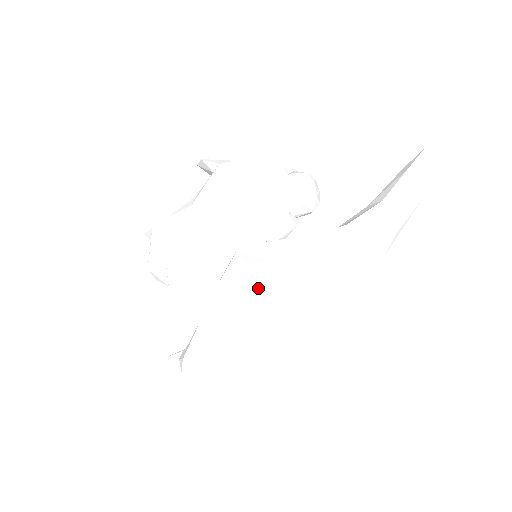
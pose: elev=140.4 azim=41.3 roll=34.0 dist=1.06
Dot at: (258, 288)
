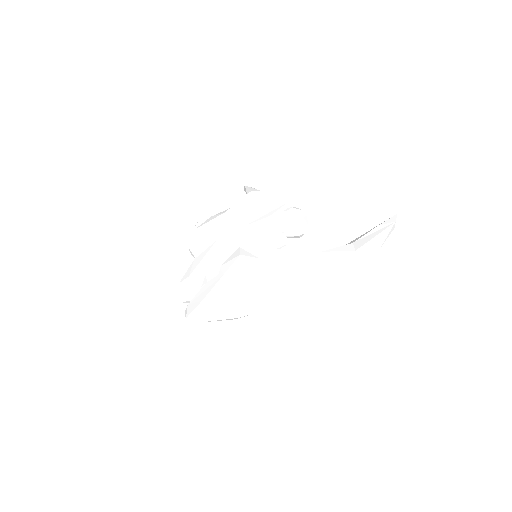
Dot at: (243, 272)
